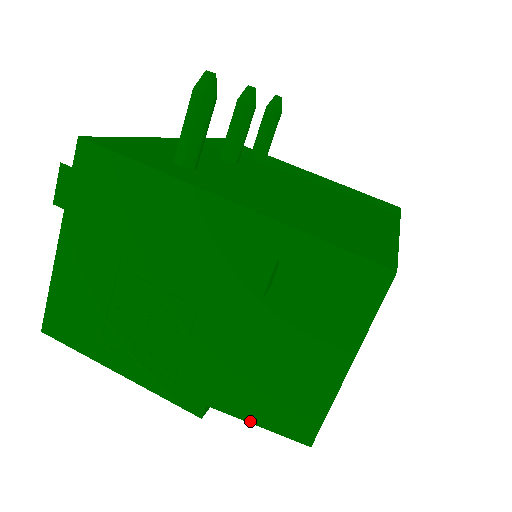
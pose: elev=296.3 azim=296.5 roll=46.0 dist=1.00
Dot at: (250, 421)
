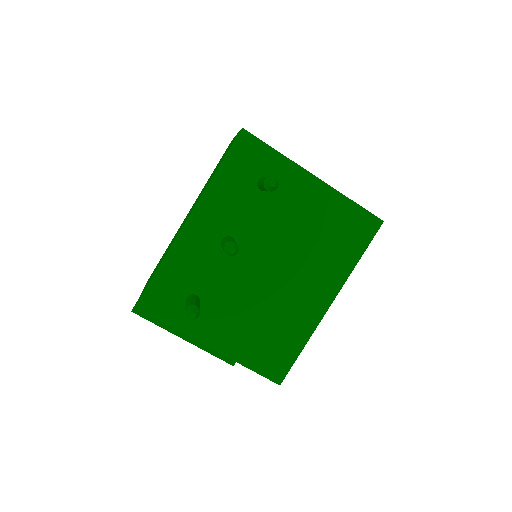
Dot at: occluded
